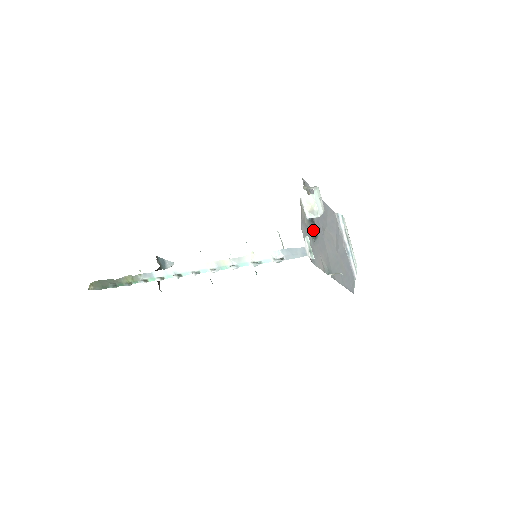
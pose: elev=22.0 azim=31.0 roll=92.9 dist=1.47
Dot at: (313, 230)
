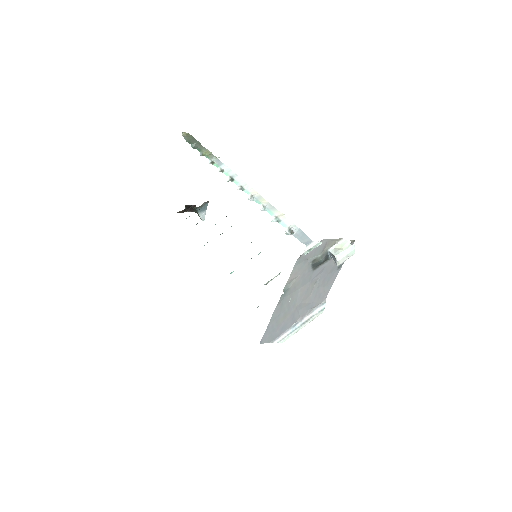
Dot at: (320, 259)
